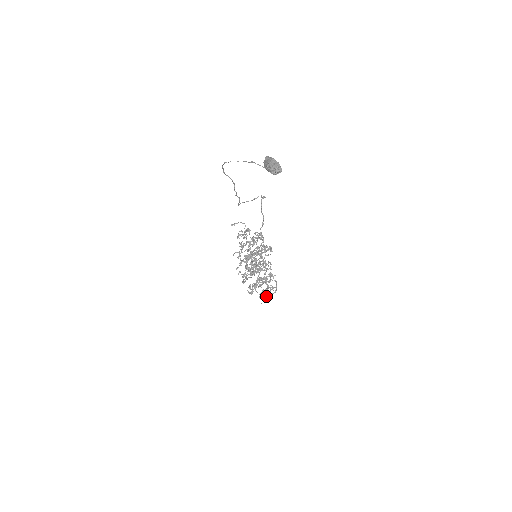
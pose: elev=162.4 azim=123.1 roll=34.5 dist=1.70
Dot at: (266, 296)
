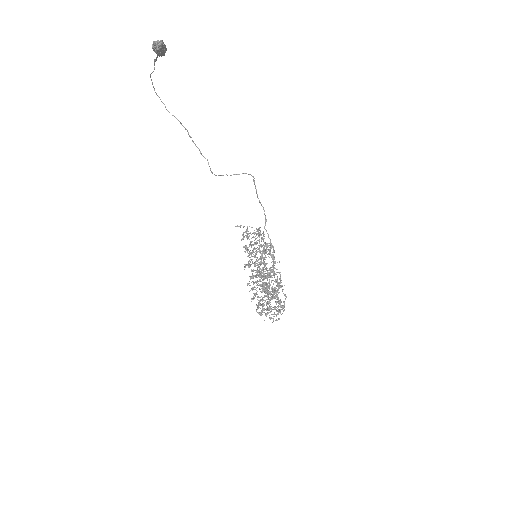
Dot at: occluded
